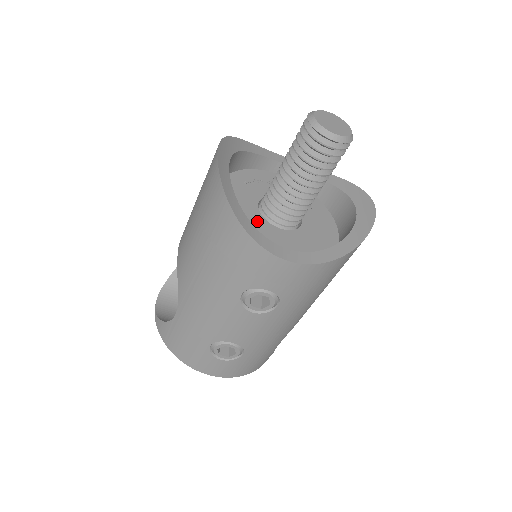
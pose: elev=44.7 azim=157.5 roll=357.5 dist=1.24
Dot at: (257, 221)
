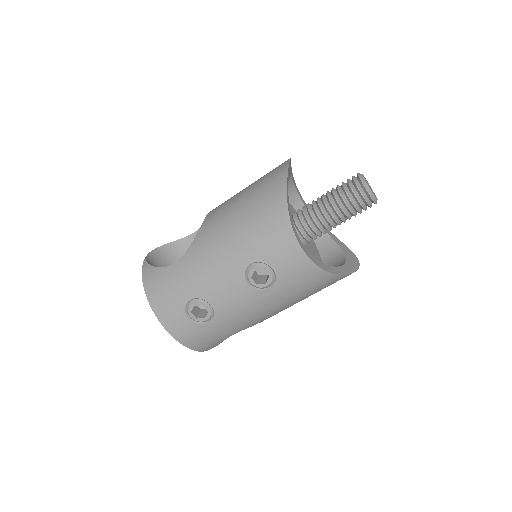
Dot at: occluded
